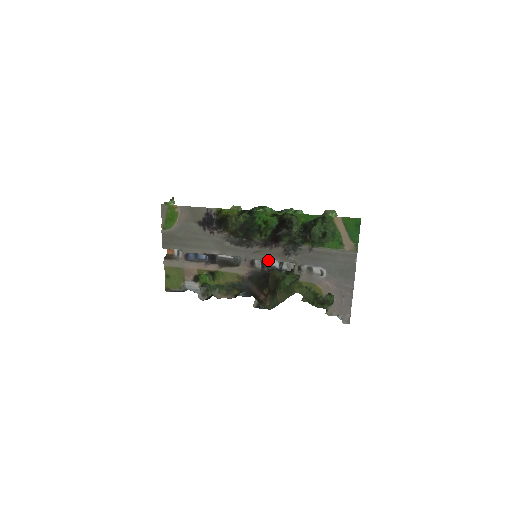
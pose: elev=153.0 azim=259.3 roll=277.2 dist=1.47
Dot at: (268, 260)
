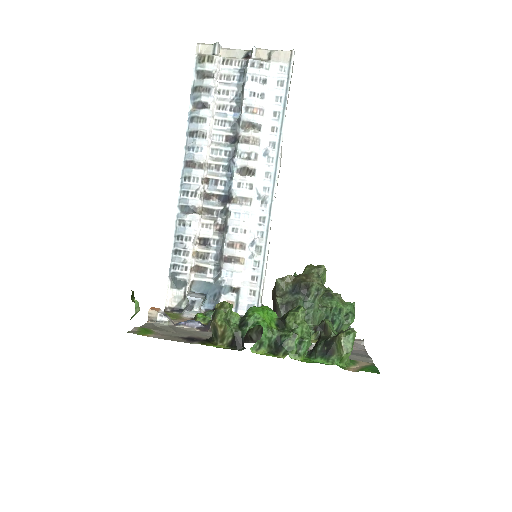
Dot at: occluded
